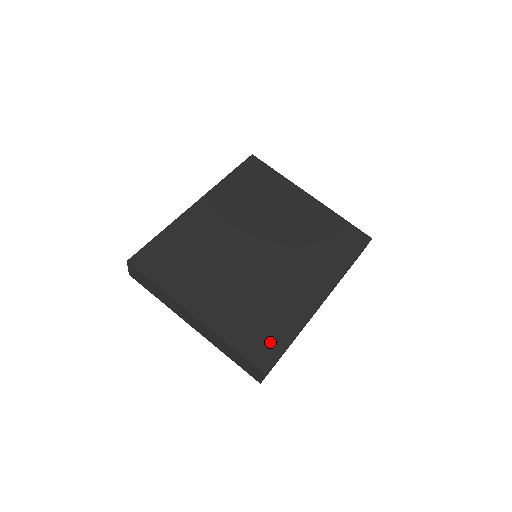
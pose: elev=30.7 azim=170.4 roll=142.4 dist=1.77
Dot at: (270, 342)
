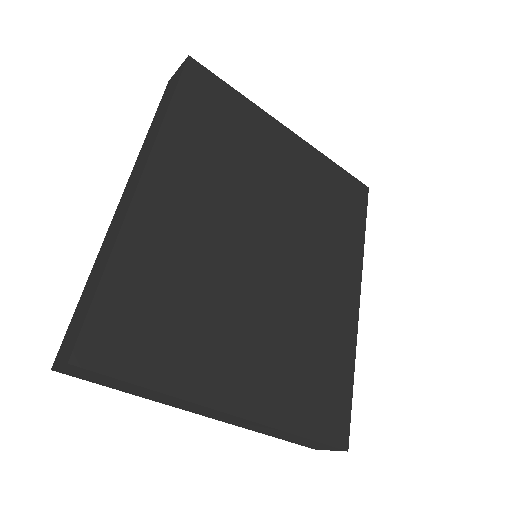
Dot at: (334, 398)
